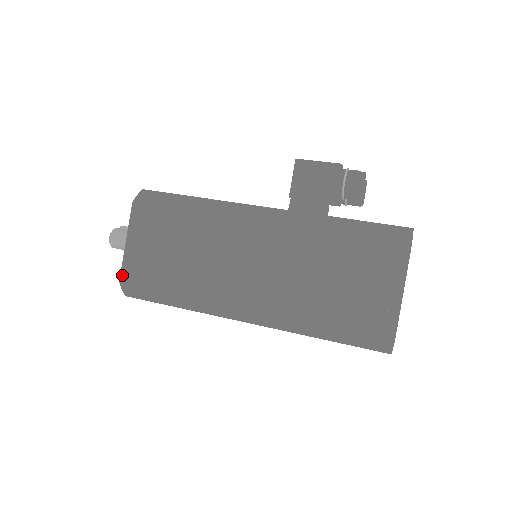
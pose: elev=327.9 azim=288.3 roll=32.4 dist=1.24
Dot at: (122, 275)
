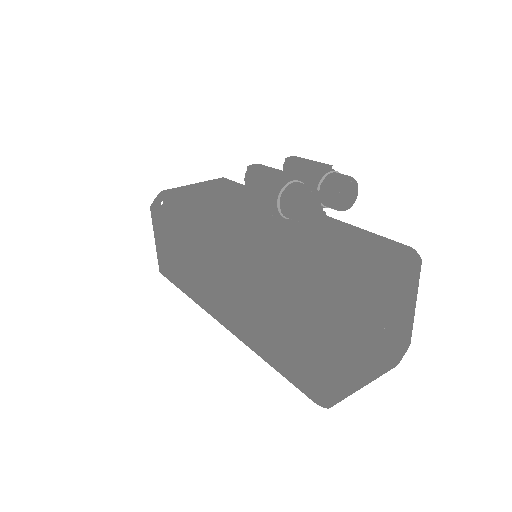
Dot at: (159, 268)
